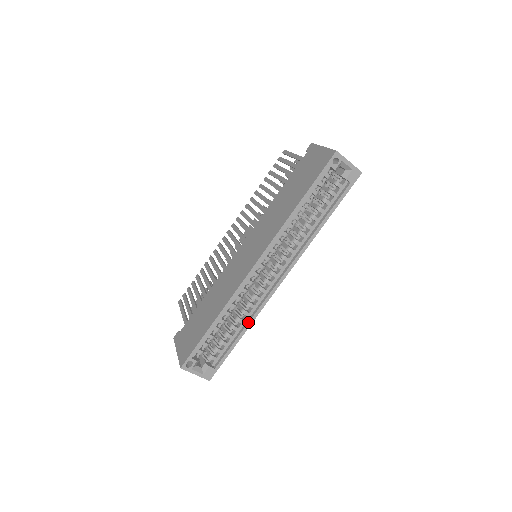
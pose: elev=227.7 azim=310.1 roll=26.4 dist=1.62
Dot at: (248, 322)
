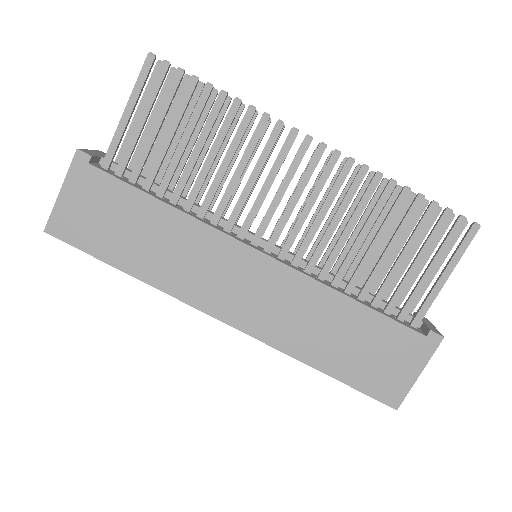
Dot at: occluded
